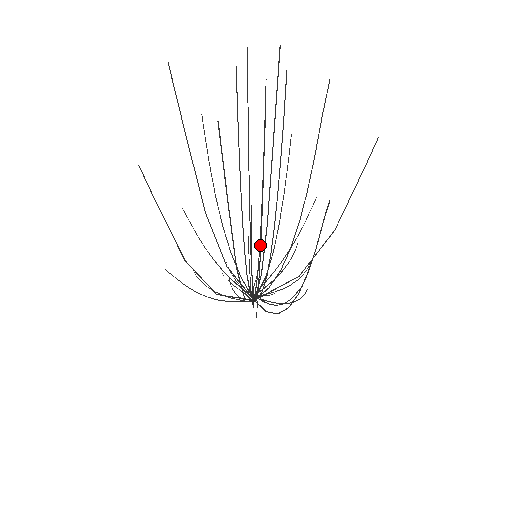
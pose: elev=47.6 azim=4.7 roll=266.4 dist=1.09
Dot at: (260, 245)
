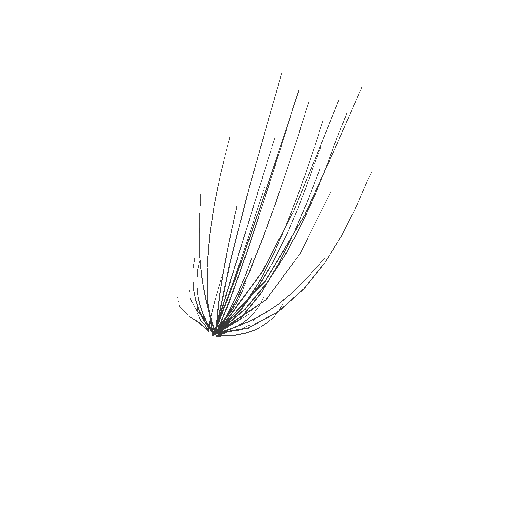
Dot at: (307, 211)
